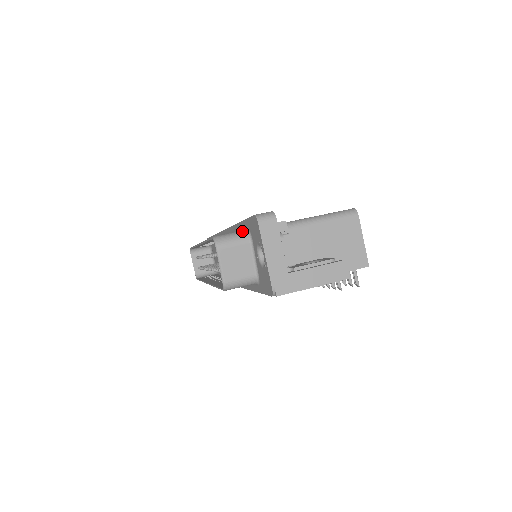
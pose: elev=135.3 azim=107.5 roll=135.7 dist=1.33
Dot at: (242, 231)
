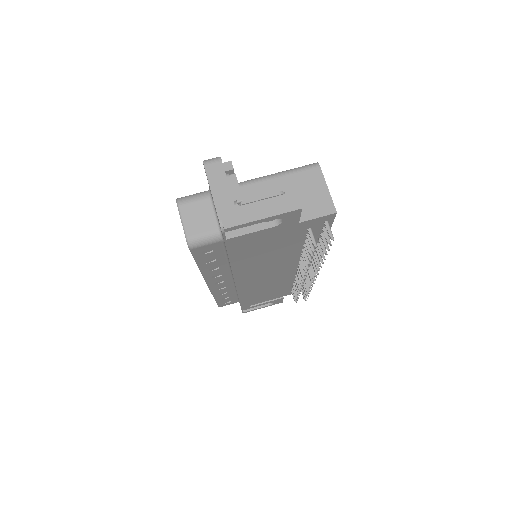
Dot at: (204, 191)
